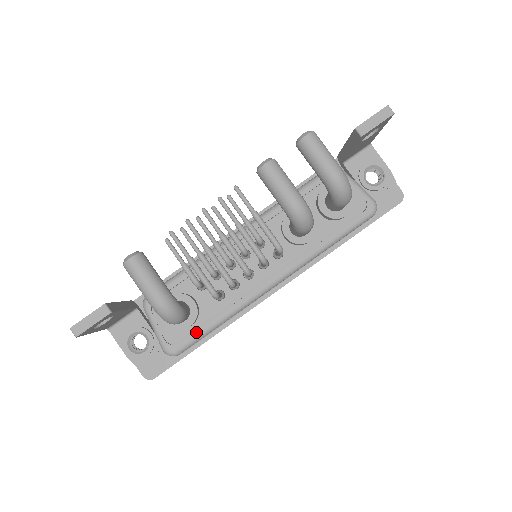
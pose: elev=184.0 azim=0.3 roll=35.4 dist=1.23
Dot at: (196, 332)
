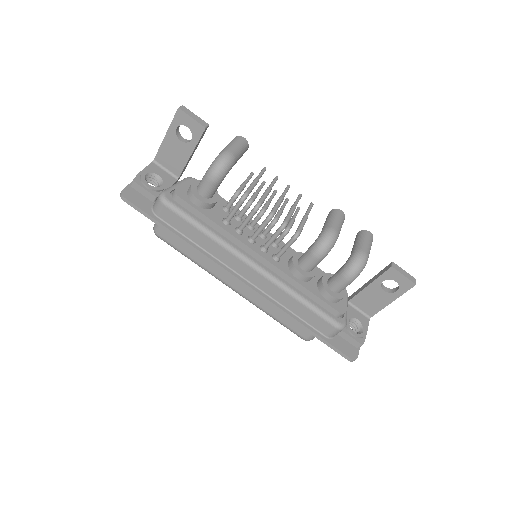
Dot at: (189, 212)
